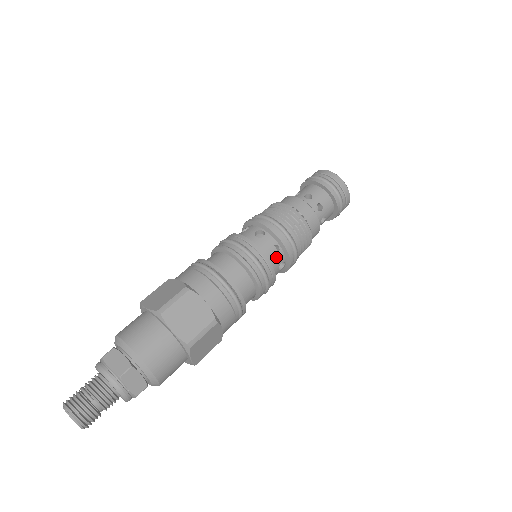
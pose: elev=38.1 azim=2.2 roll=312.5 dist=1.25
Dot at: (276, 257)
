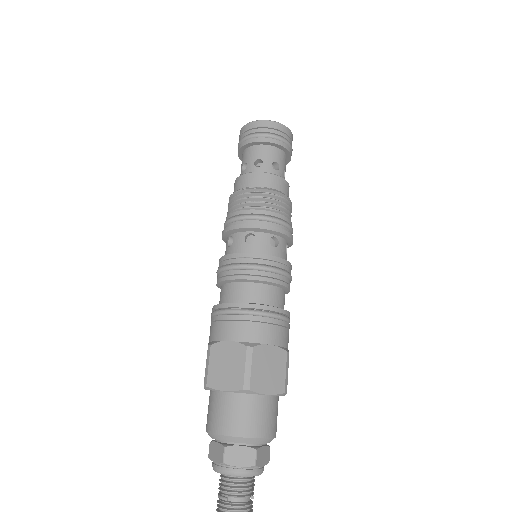
Dot at: (257, 243)
